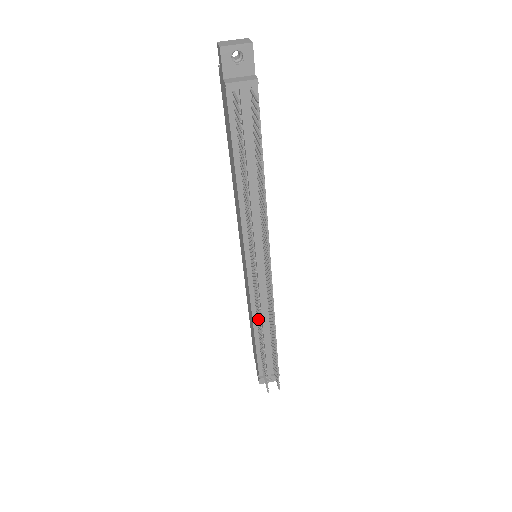
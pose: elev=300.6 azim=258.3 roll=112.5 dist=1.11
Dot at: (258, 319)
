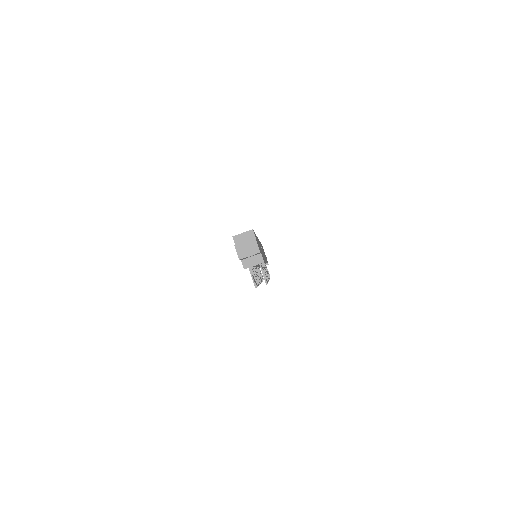
Dot at: occluded
